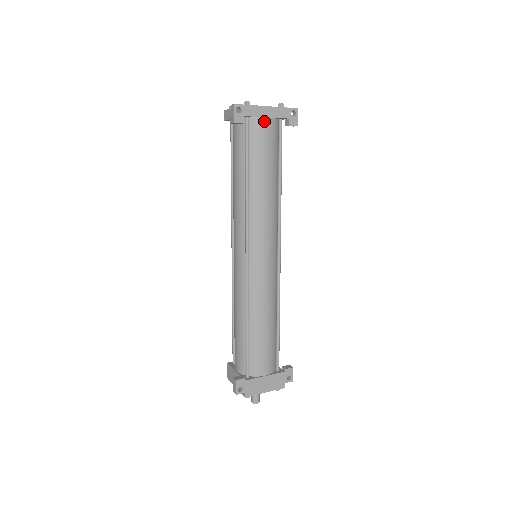
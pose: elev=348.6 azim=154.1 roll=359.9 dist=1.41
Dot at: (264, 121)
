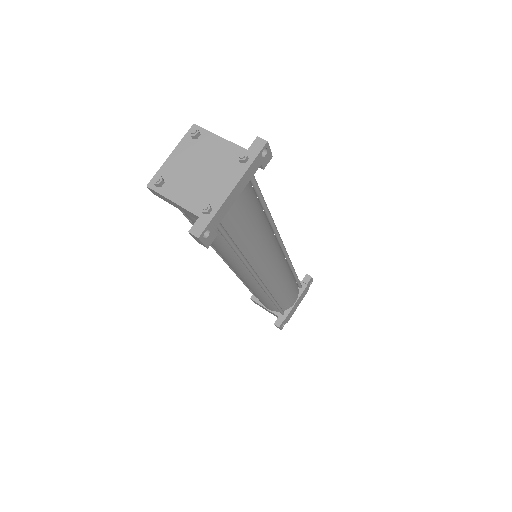
Dot at: (236, 202)
